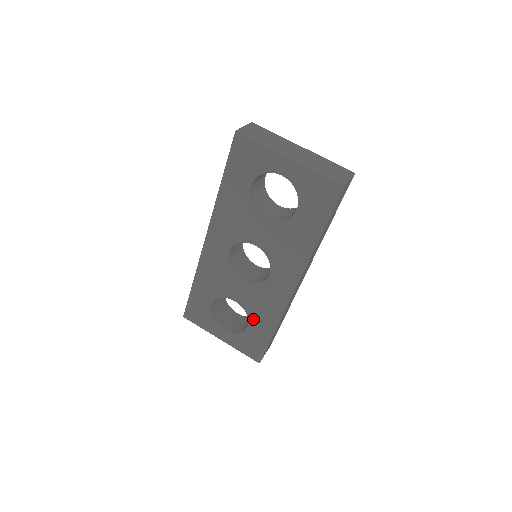
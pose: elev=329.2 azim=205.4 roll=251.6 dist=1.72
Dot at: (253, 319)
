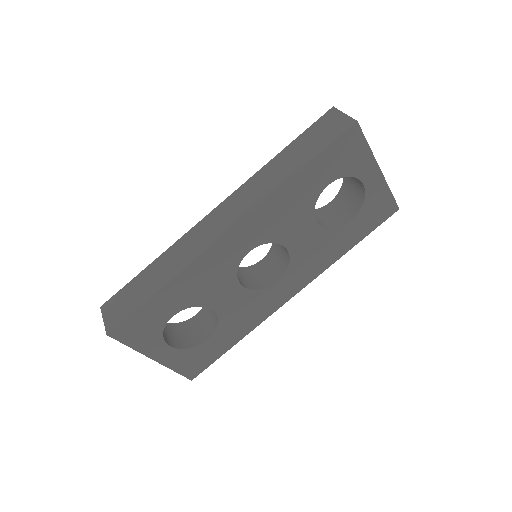
Dot at: (222, 330)
